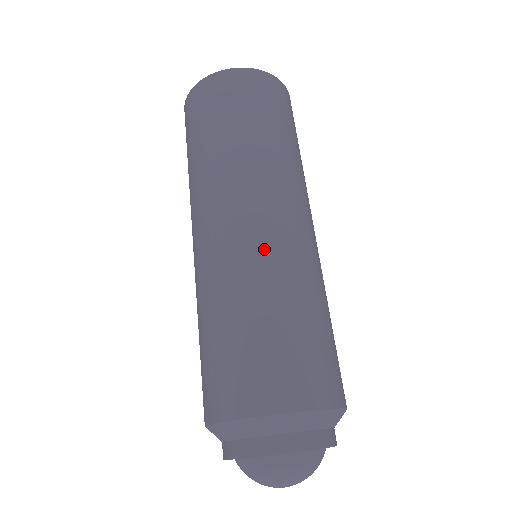
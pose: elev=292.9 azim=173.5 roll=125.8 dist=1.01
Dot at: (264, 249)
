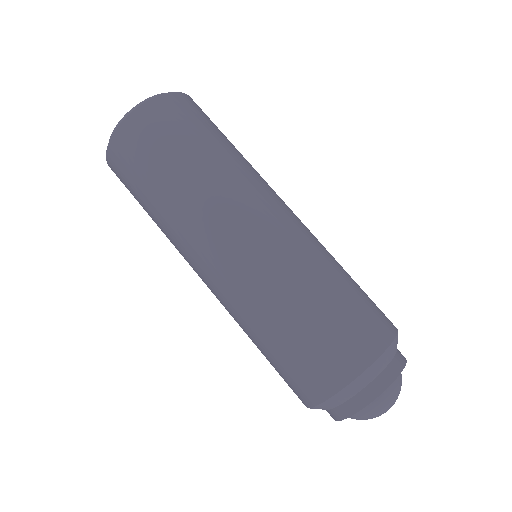
Dot at: (254, 271)
